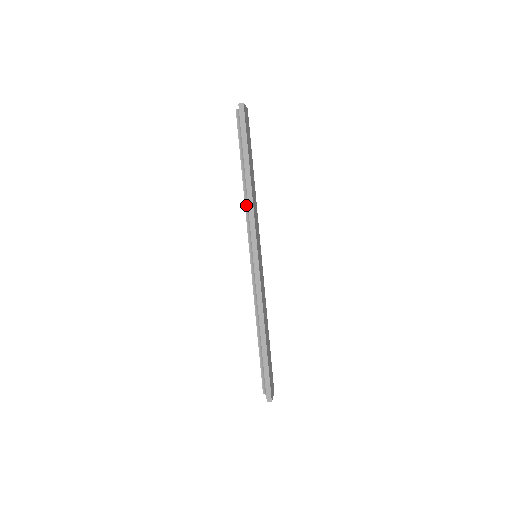
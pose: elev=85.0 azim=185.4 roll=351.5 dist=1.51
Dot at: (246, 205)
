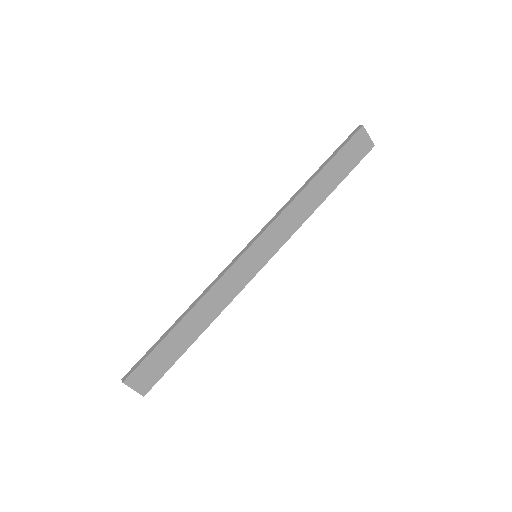
Dot at: occluded
